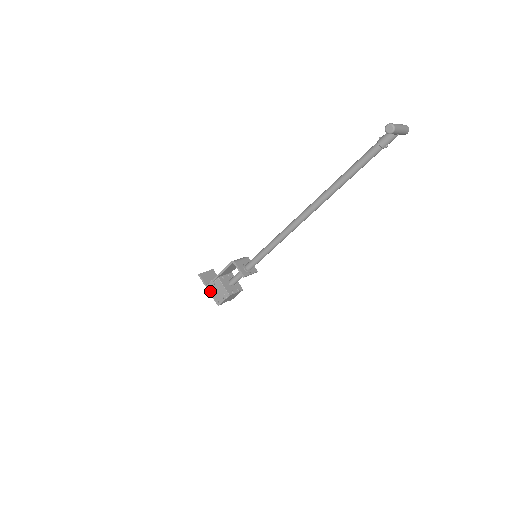
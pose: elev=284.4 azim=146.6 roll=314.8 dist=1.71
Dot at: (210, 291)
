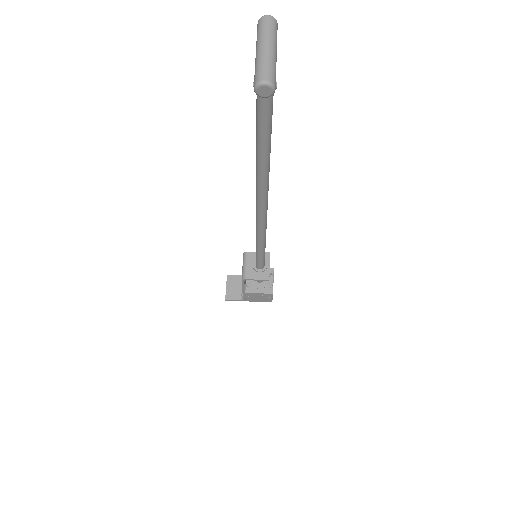
Dot at: (251, 301)
